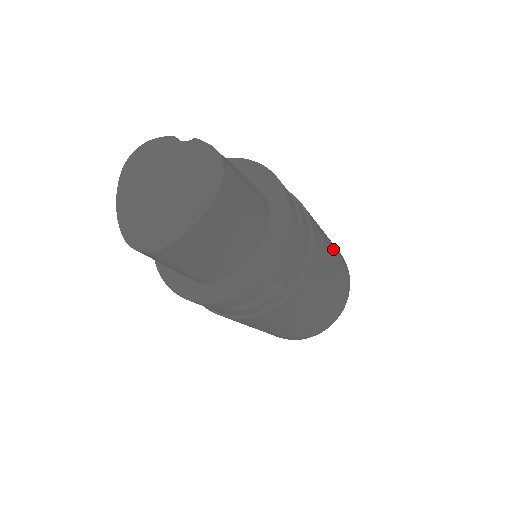
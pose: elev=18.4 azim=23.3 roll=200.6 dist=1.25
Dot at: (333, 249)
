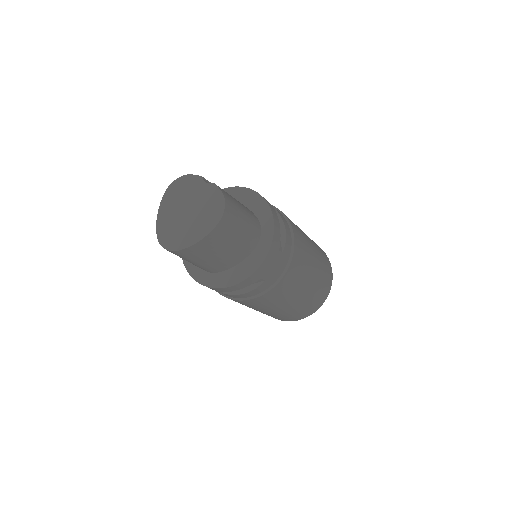
Dot at: (317, 262)
